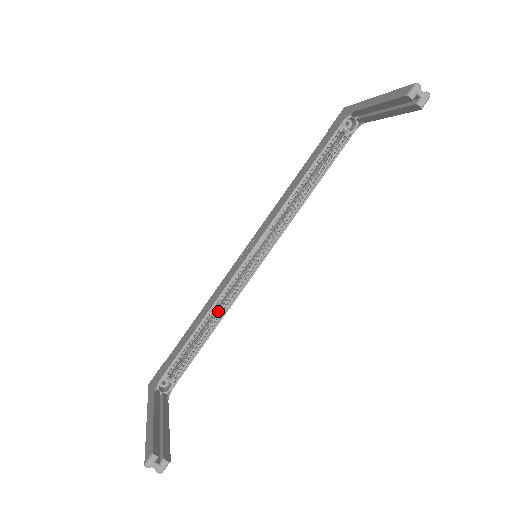
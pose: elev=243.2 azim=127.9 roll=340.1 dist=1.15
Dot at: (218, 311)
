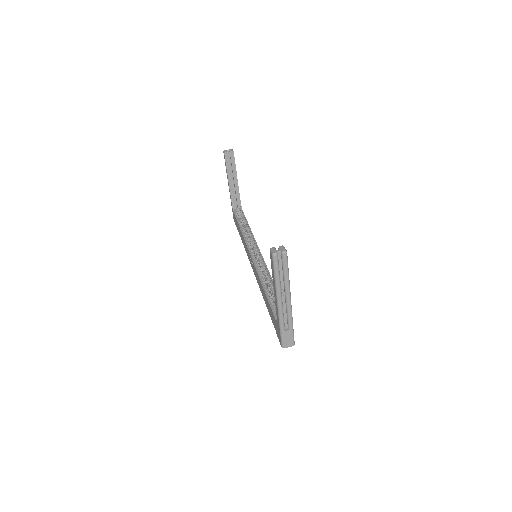
Dot at: (267, 281)
